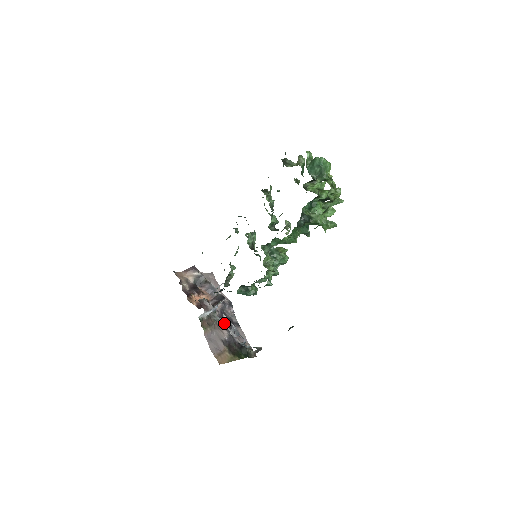
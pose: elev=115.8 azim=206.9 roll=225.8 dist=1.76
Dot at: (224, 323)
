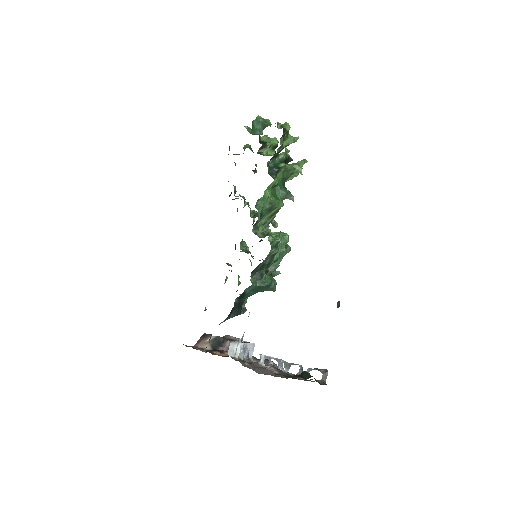
Dot at: occluded
